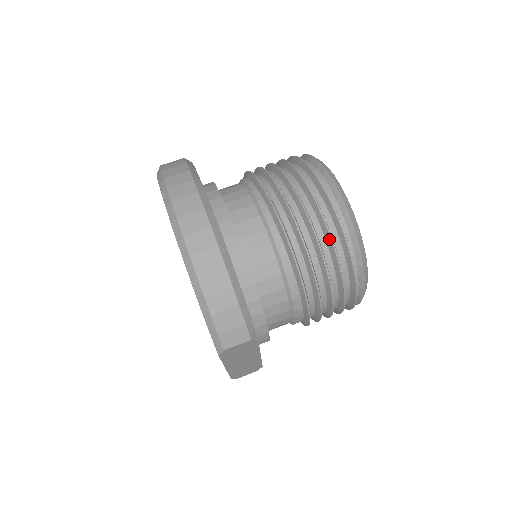
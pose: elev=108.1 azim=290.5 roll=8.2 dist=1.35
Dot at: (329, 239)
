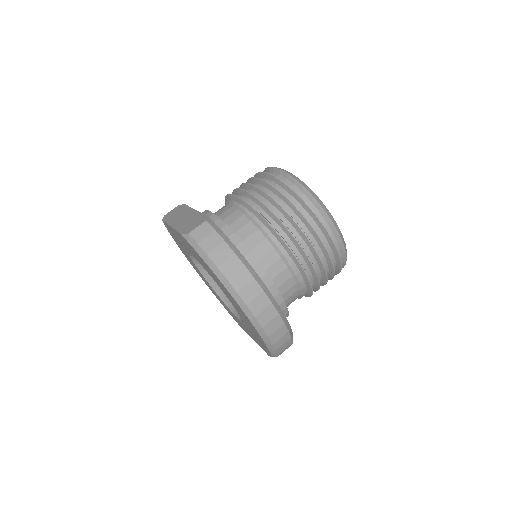
Dot at: (332, 268)
